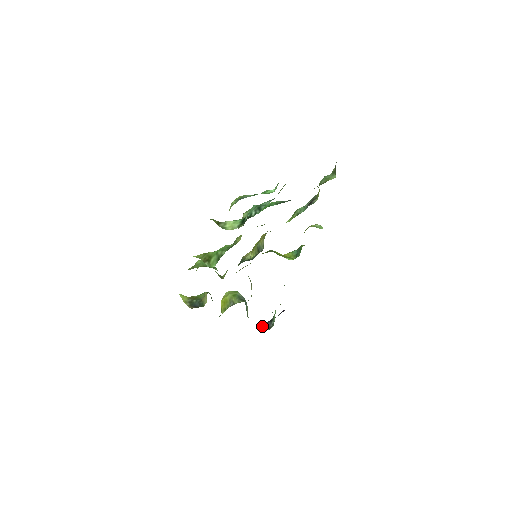
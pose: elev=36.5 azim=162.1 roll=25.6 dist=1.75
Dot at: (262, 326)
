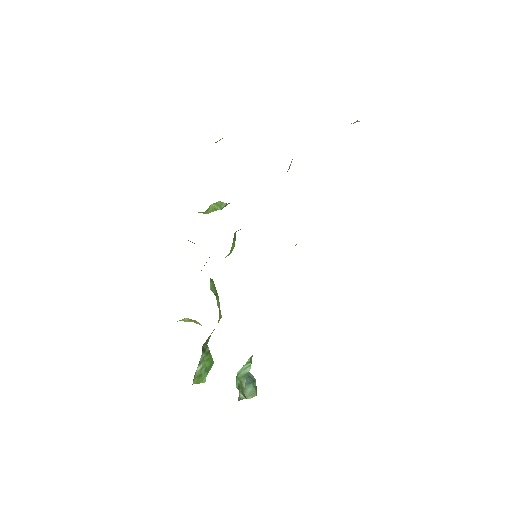
Dot at: (245, 397)
